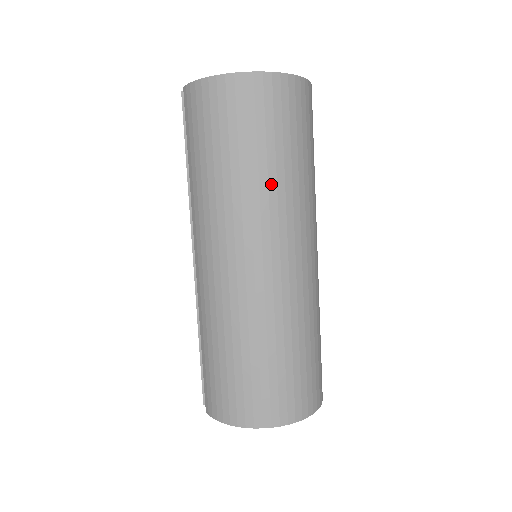
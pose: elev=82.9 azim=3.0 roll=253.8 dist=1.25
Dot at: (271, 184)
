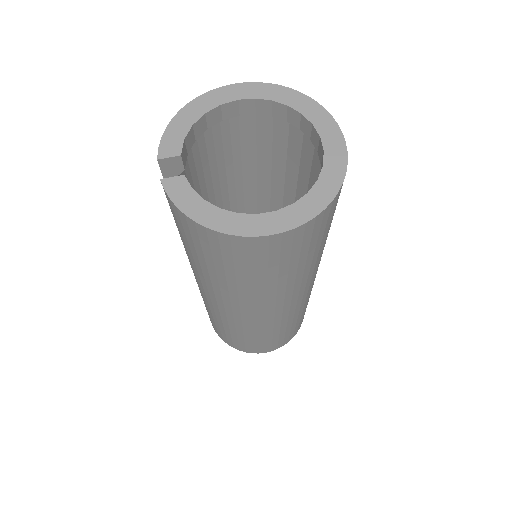
Dot at: (271, 289)
